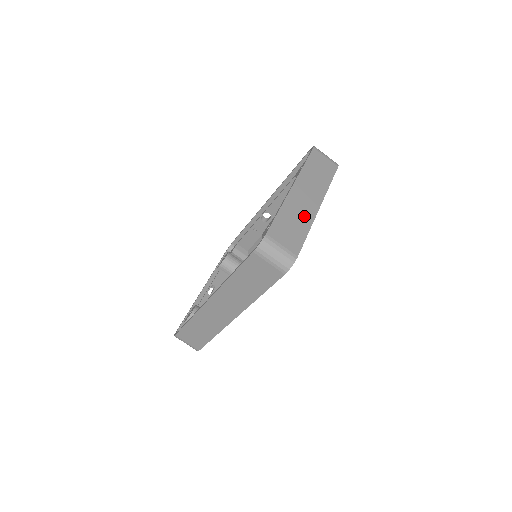
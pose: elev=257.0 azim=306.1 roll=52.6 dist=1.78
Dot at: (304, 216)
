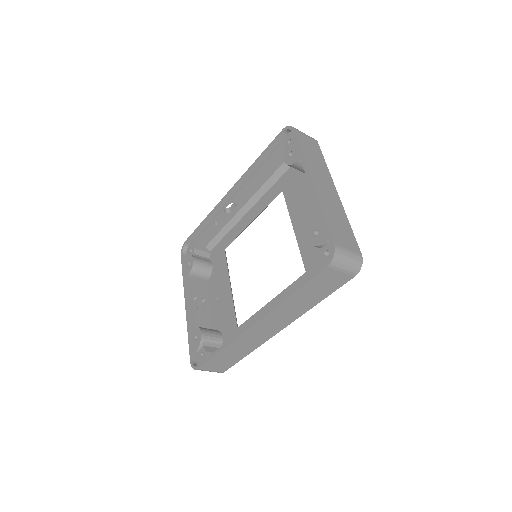
Dot at: (337, 209)
